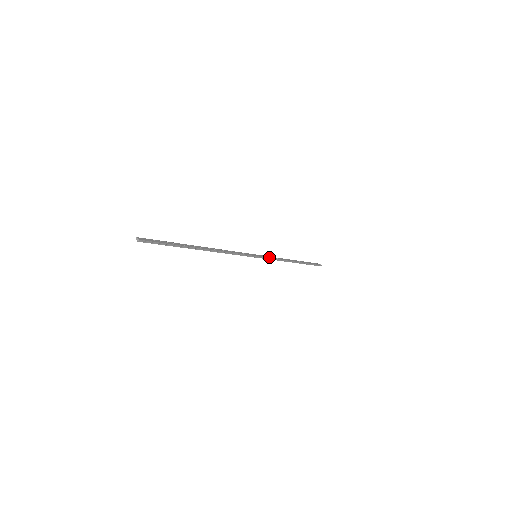
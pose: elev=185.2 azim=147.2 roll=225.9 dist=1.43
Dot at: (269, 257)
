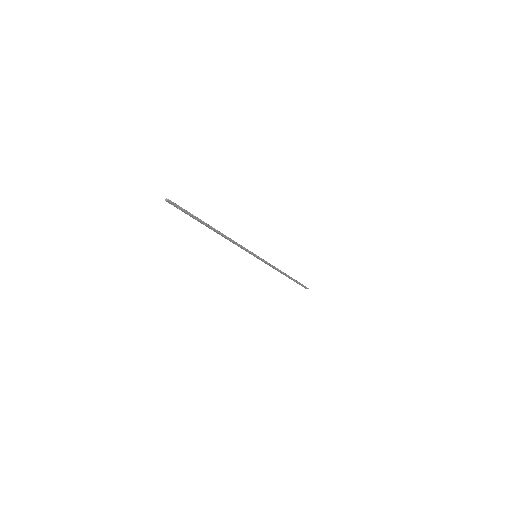
Dot at: (266, 261)
